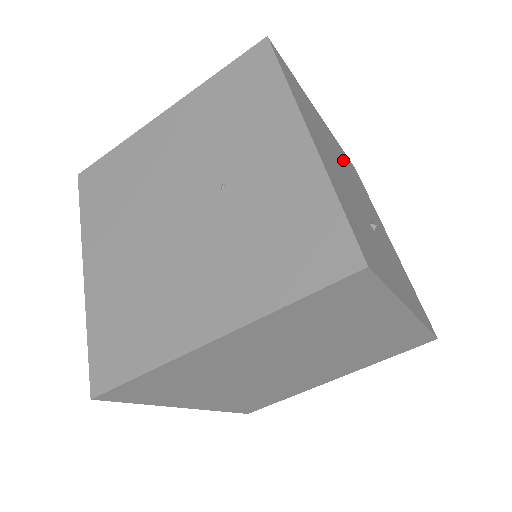
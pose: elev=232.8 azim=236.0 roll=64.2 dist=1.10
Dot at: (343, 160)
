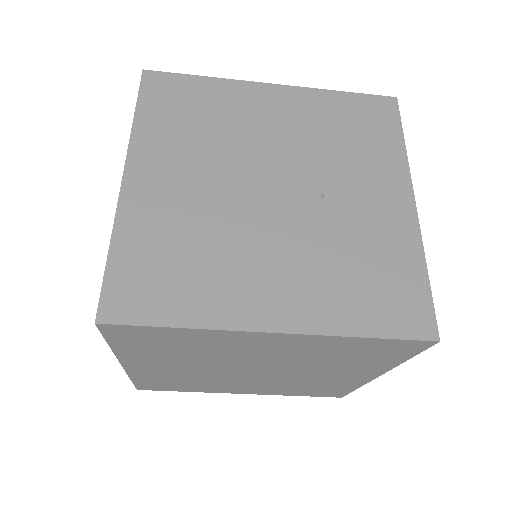
Dot at: occluded
